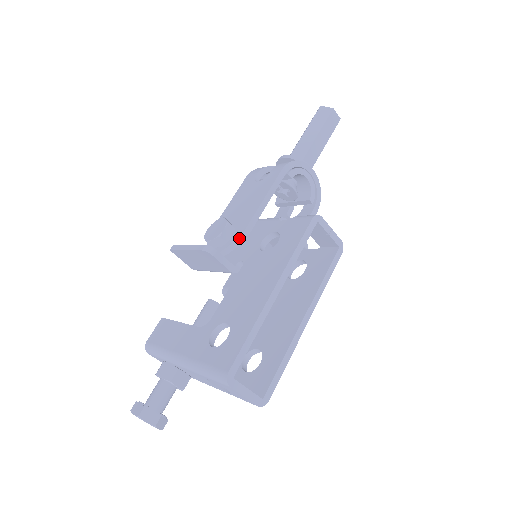
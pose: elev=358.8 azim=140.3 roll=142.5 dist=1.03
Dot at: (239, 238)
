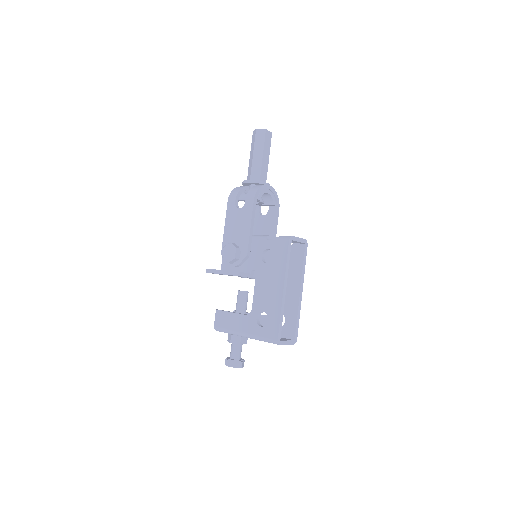
Dot at: (247, 256)
